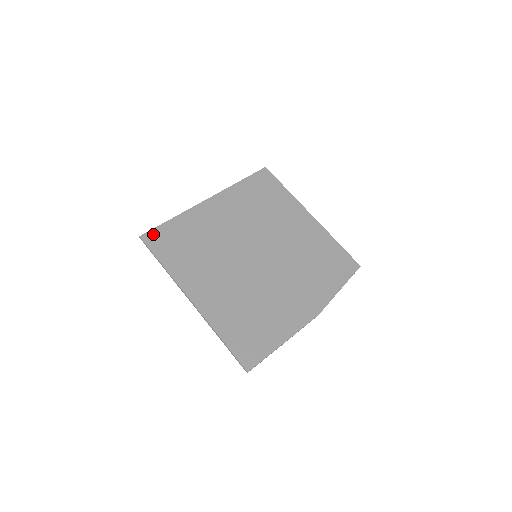
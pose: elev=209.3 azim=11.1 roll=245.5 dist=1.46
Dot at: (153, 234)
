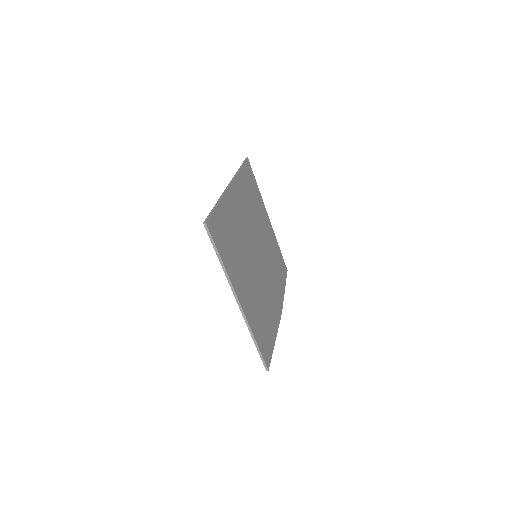
Dot at: (212, 221)
